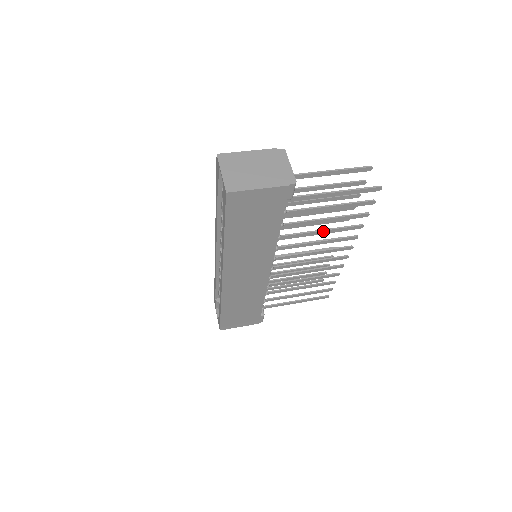
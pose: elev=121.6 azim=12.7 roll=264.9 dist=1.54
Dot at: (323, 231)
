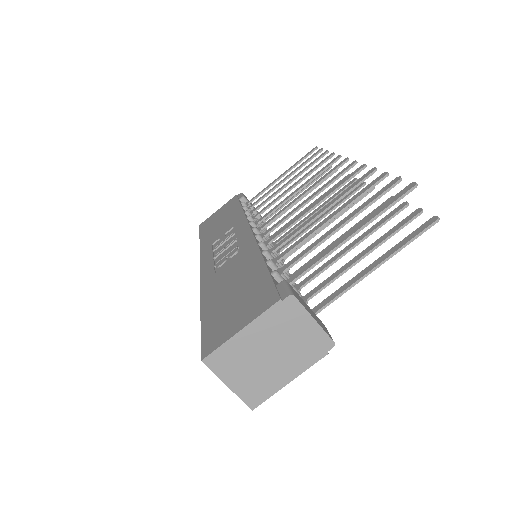
Dot at: occluded
